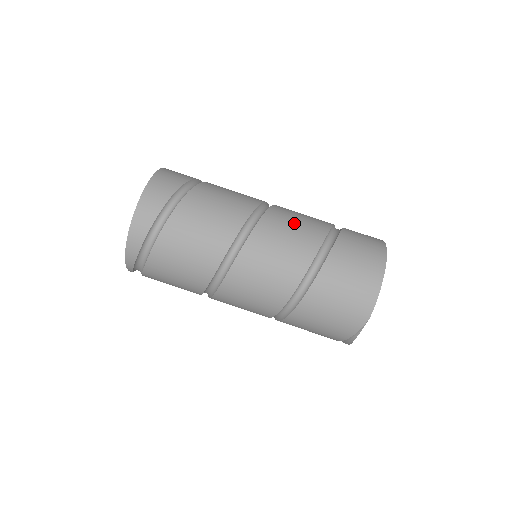
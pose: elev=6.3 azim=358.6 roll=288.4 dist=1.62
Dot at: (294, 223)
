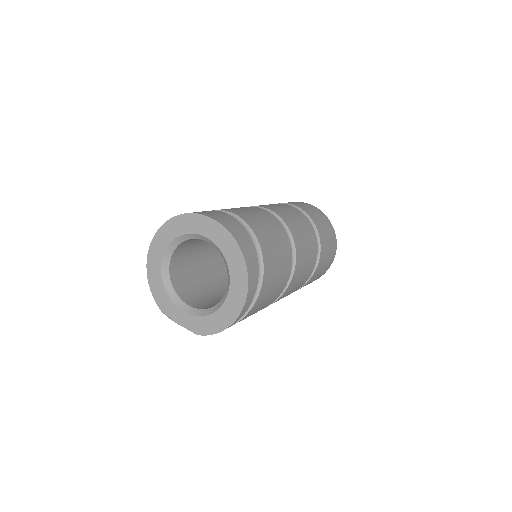
Dot at: (290, 214)
